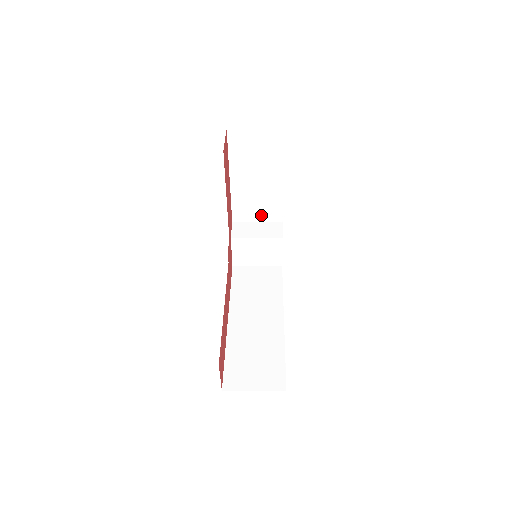
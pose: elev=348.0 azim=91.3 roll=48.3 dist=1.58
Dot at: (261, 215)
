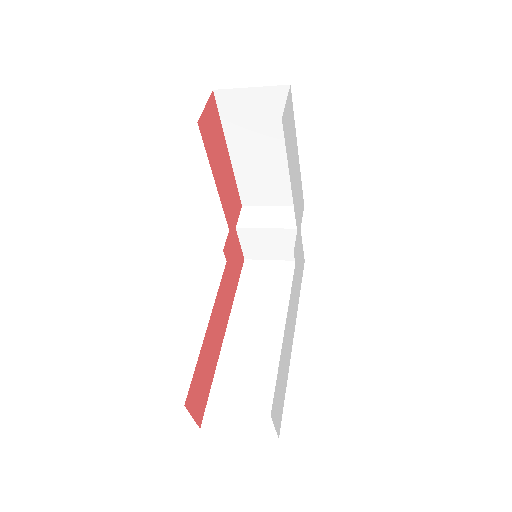
Dot at: (276, 198)
